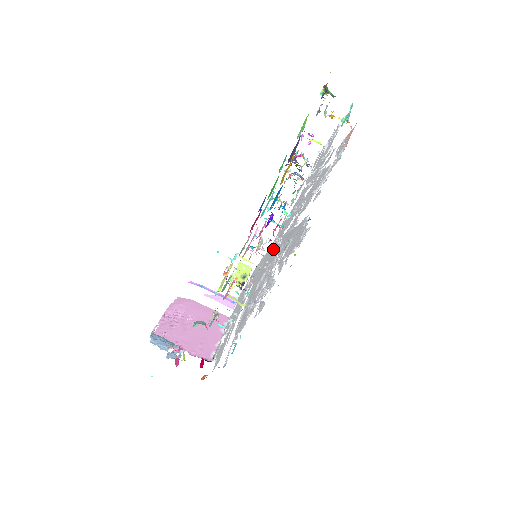
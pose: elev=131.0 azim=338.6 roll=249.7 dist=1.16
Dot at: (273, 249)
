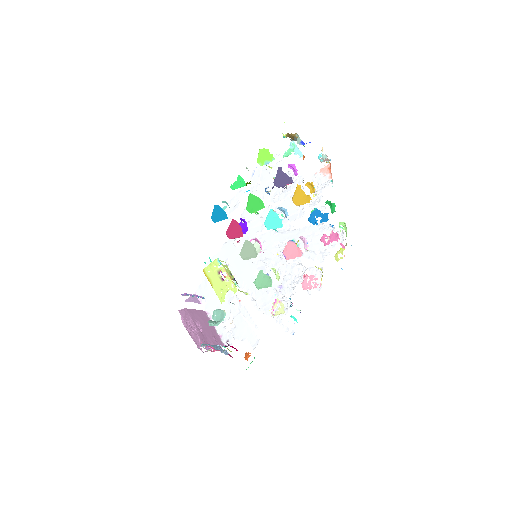
Dot at: occluded
